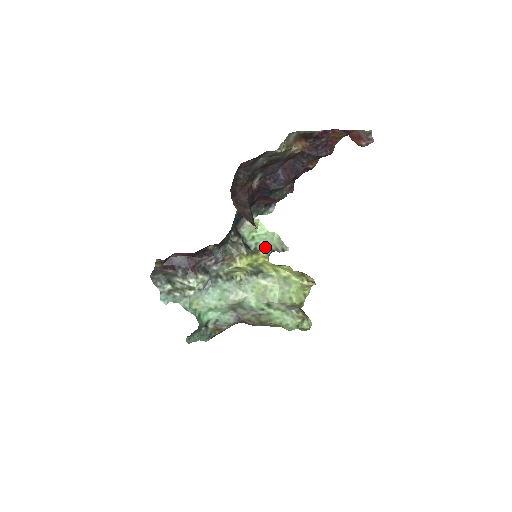
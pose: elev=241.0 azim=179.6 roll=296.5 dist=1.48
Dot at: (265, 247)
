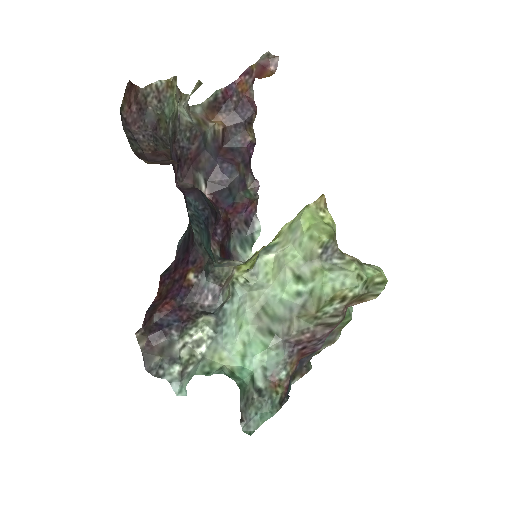
Dot at: occluded
